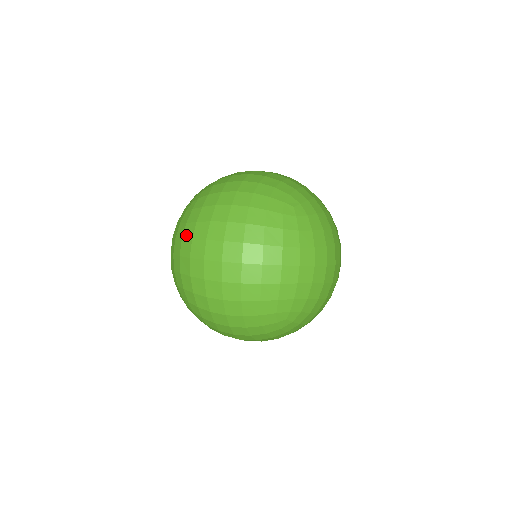
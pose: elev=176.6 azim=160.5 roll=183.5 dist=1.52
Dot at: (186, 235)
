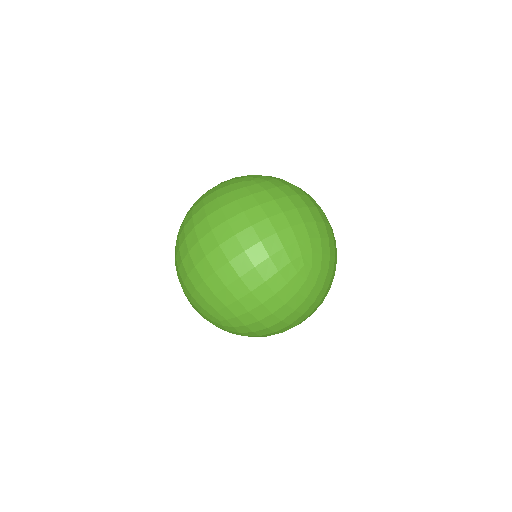
Dot at: (222, 199)
